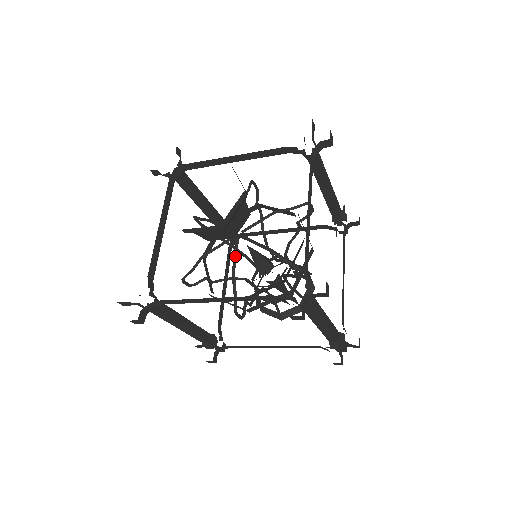
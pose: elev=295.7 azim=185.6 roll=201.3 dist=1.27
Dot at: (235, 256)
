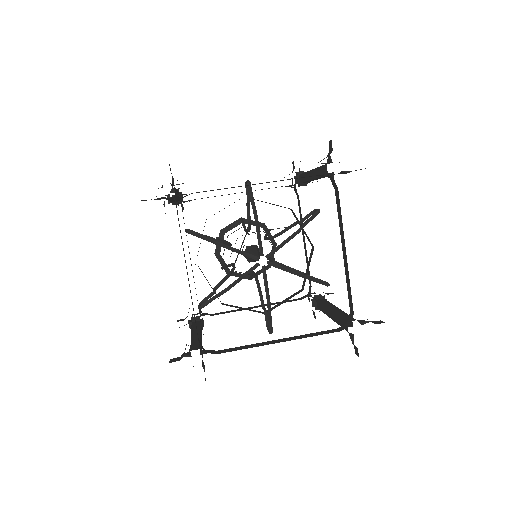
Dot at: (267, 286)
